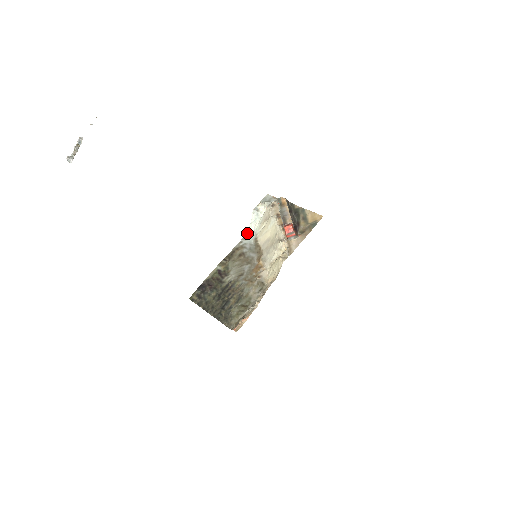
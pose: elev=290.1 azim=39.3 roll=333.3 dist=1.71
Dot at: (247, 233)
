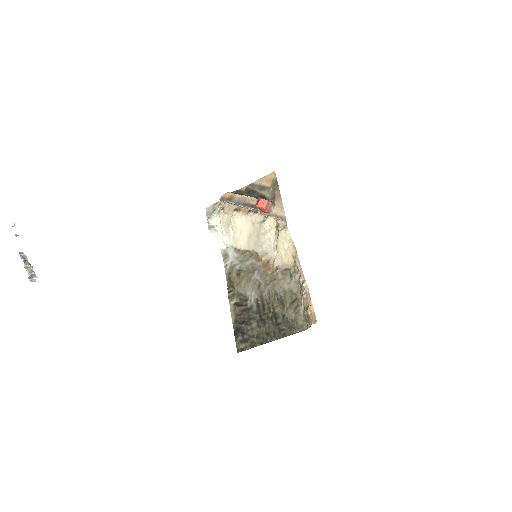
Dot at: (223, 254)
